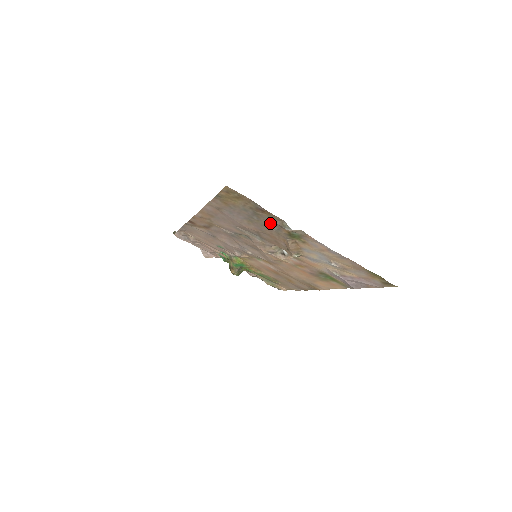
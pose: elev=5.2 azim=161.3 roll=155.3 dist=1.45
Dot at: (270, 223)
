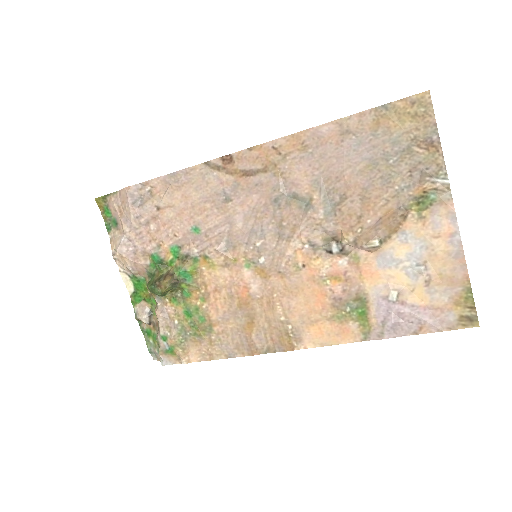
Dot at: (408, 172)
